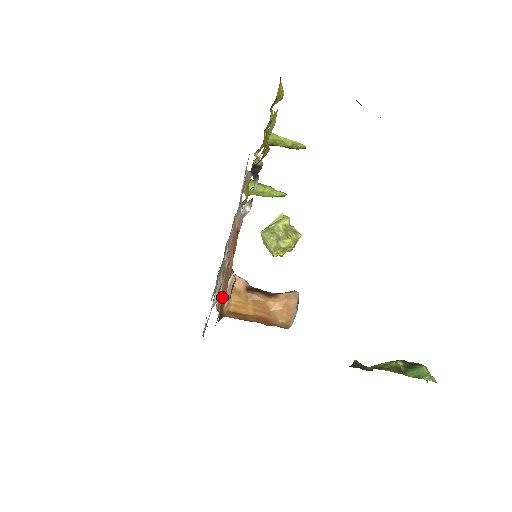
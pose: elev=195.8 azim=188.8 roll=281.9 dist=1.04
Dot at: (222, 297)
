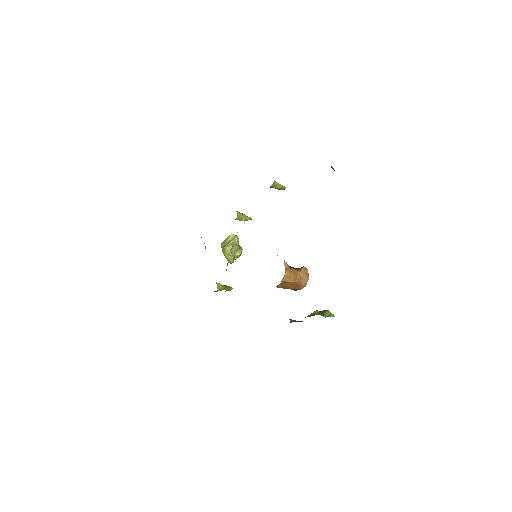
Dot at: occluded
